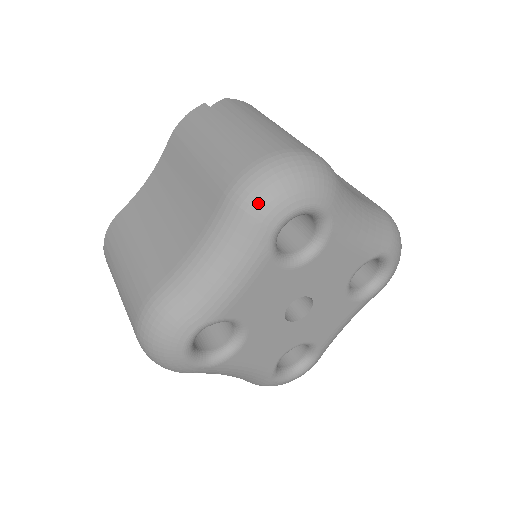
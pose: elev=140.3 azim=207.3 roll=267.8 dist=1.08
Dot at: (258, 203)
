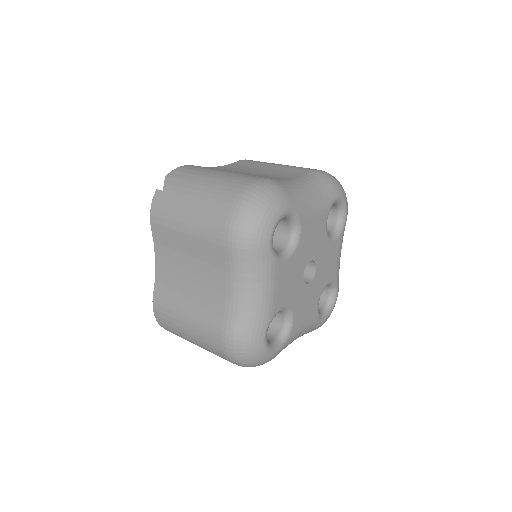
Dot at: (250, 239)
